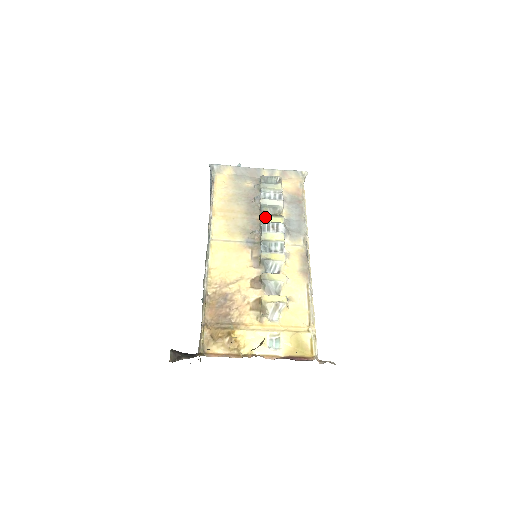
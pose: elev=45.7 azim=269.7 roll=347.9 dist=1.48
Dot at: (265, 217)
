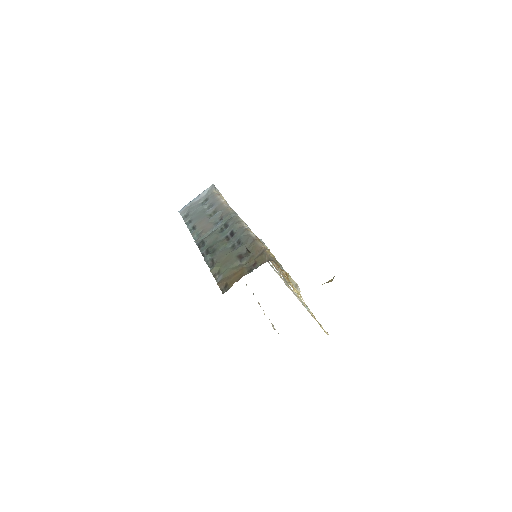
Dot at: occluded
